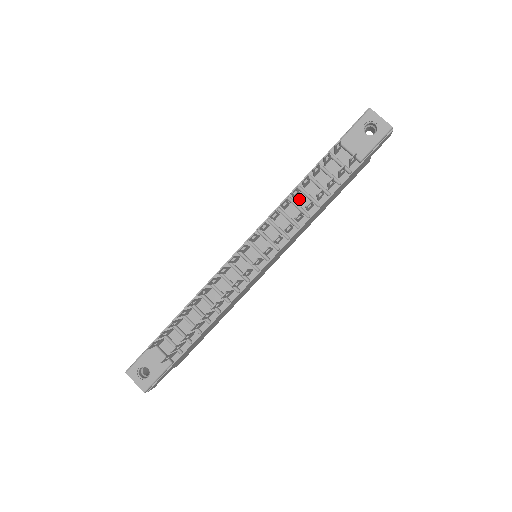
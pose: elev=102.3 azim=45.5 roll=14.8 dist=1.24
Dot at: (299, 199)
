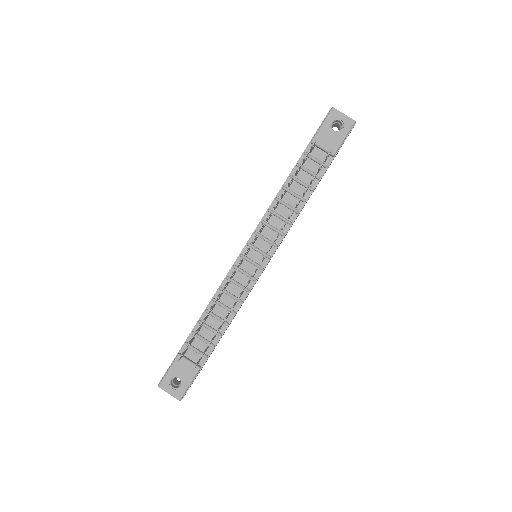
Dot at: (286, 198)
